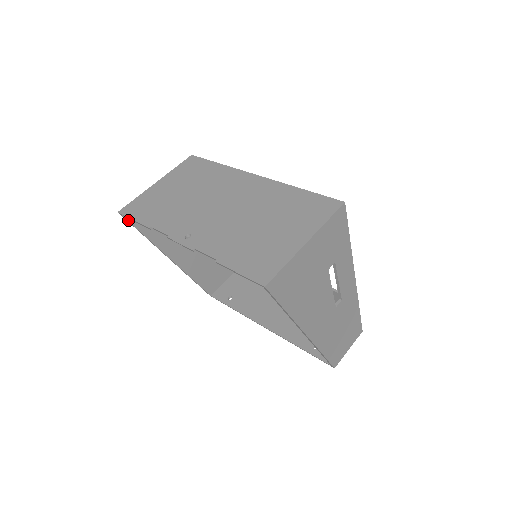
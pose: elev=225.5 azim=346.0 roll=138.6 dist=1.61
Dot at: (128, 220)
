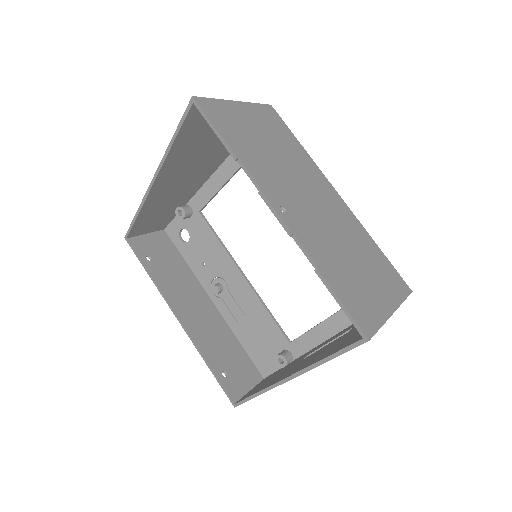
Dot at: (188, 113)
